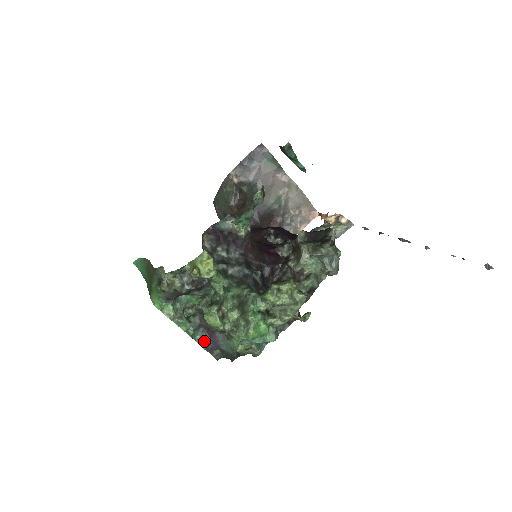
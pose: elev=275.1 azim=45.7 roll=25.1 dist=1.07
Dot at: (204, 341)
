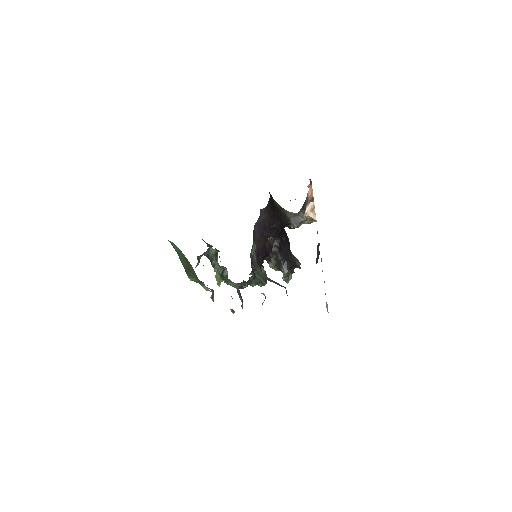
Dot at: occluded
